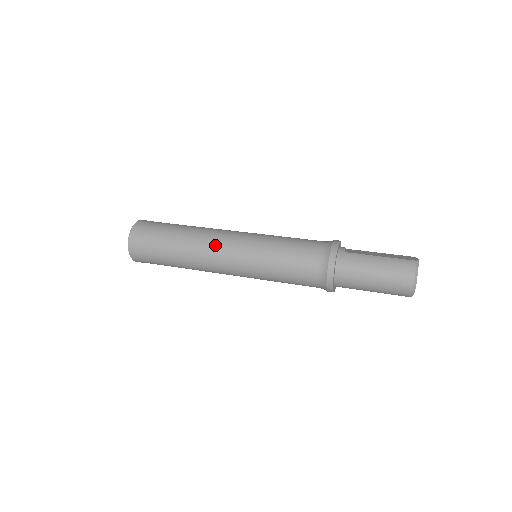
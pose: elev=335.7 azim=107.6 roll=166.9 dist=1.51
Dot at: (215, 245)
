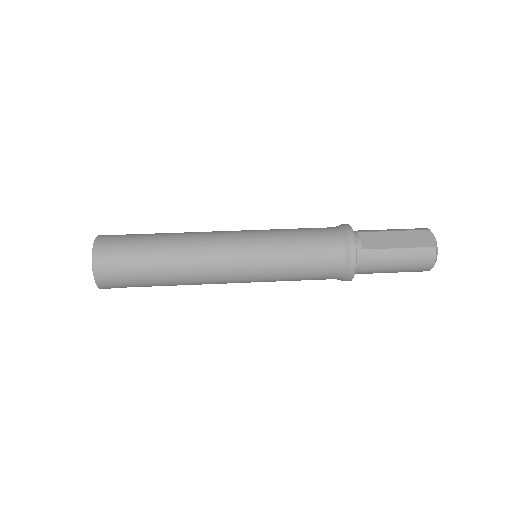
Dot at: (213, 271)
